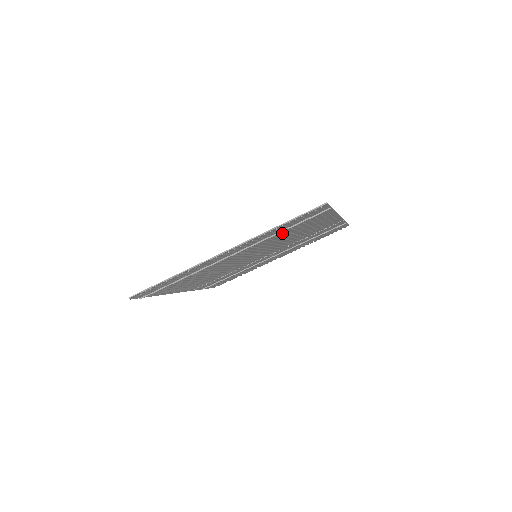
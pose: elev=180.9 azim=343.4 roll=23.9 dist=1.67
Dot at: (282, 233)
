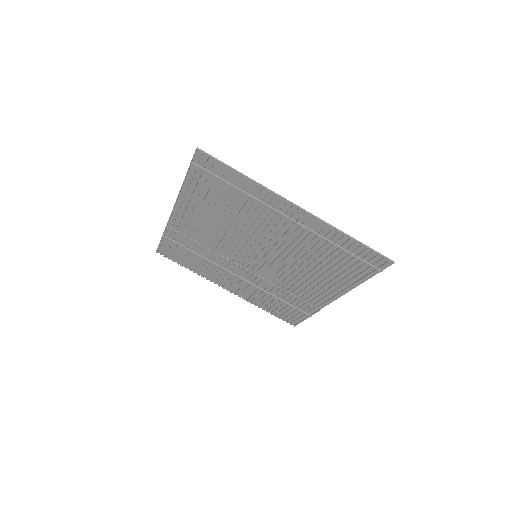
Dot at: (324, 253)
